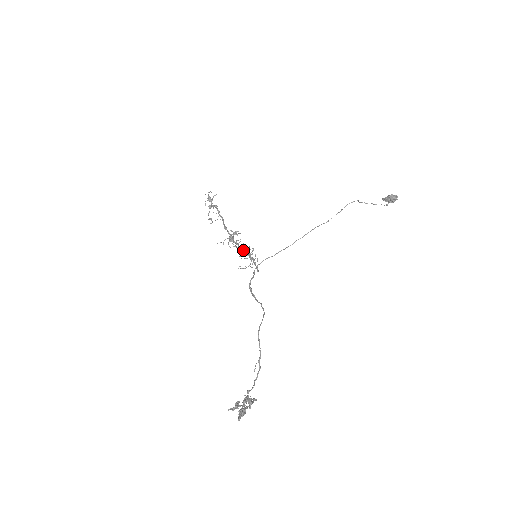
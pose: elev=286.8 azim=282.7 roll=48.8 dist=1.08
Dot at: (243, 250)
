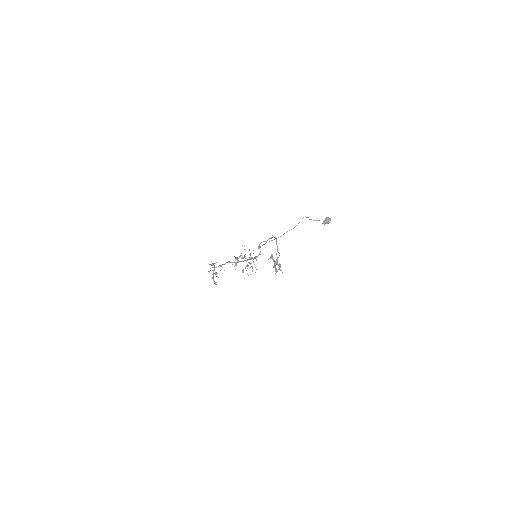
Dot at: (246, 260)
